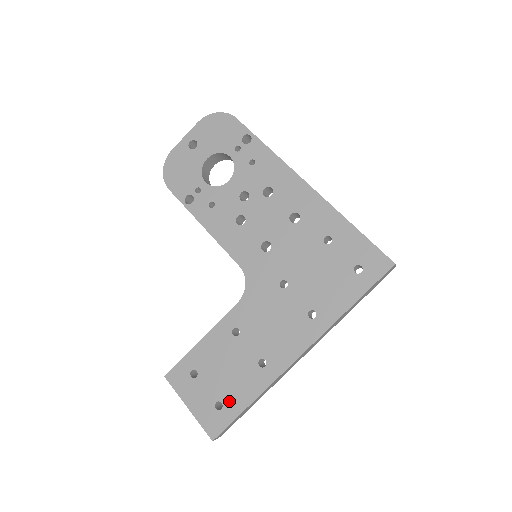
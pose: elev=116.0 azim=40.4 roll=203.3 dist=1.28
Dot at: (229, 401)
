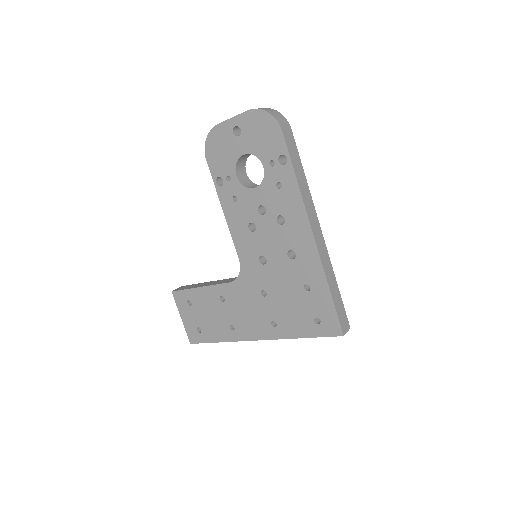
Dot at: (206, 332)
